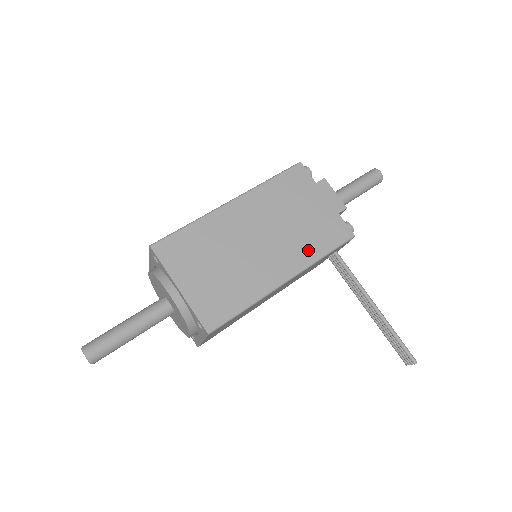
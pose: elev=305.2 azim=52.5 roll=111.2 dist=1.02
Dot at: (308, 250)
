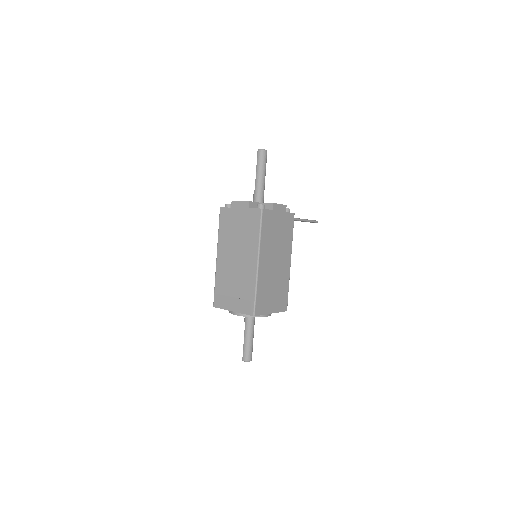
Dot at: (288, 242)
